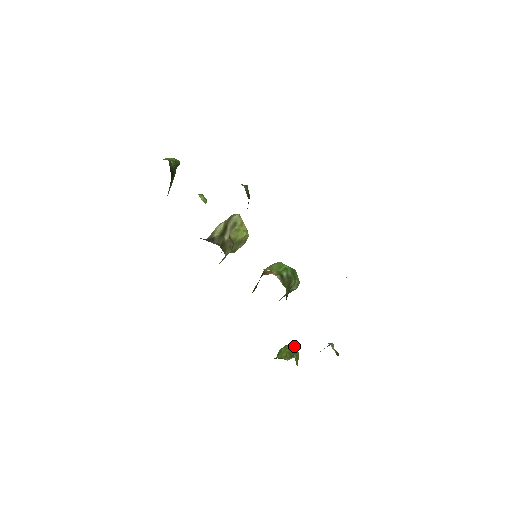
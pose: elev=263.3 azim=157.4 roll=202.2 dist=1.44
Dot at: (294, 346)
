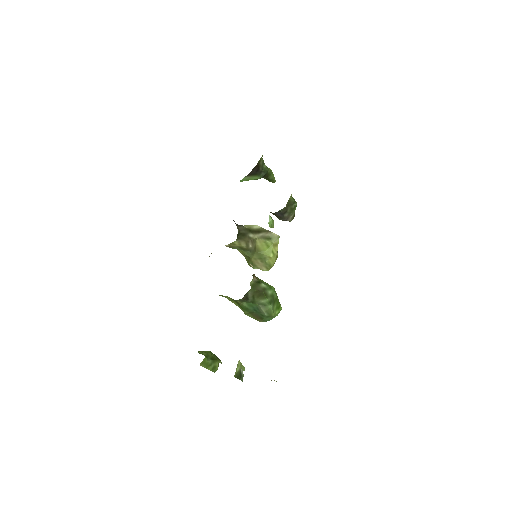
Dot at: (219, 359)
